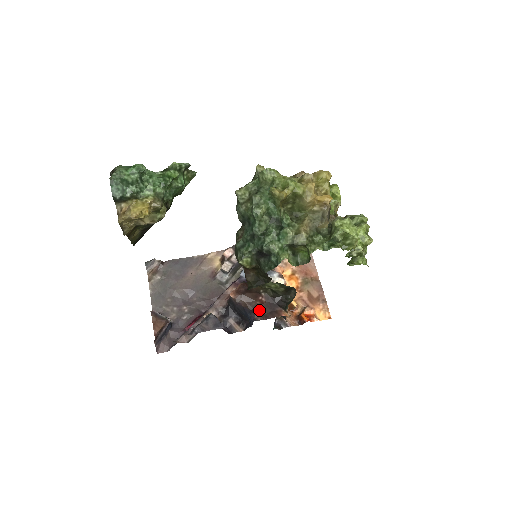
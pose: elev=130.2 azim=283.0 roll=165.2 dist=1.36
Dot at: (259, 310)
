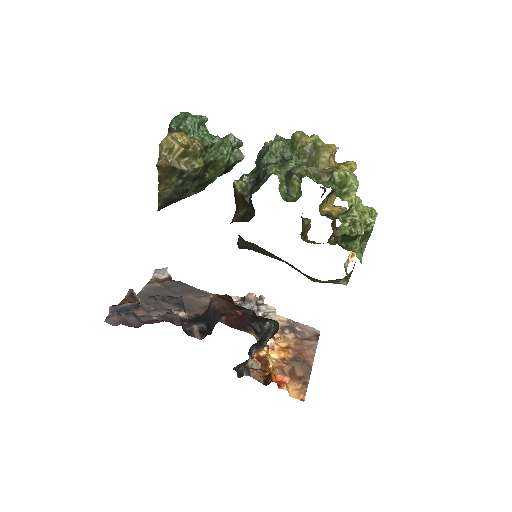
Dot at: (229, 317)
